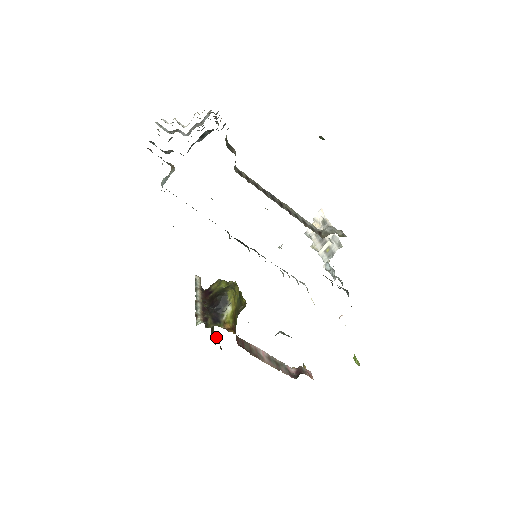
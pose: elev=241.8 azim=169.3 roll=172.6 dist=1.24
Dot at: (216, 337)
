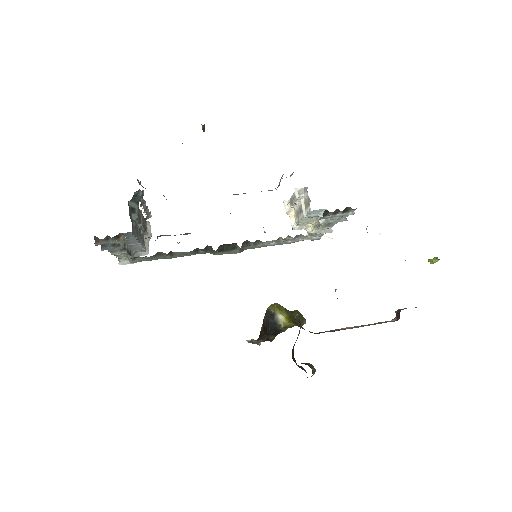
Dot at: (306, 364)
